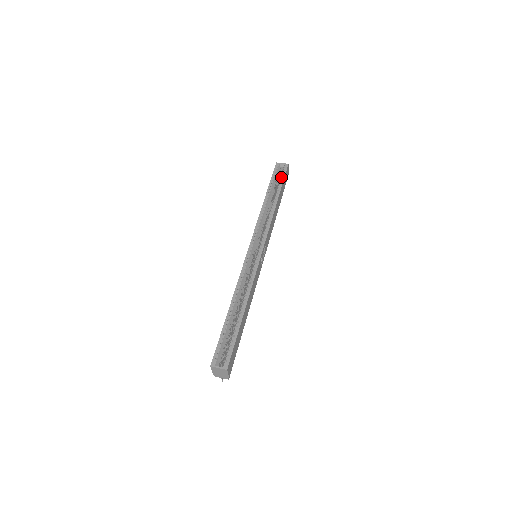
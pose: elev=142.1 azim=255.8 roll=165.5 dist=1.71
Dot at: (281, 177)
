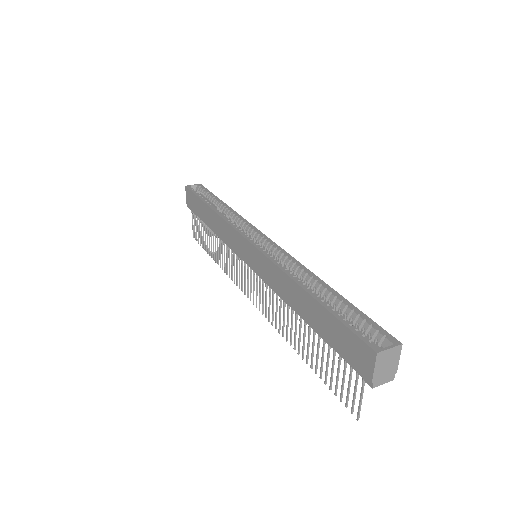
Dot at: (206, 191)
